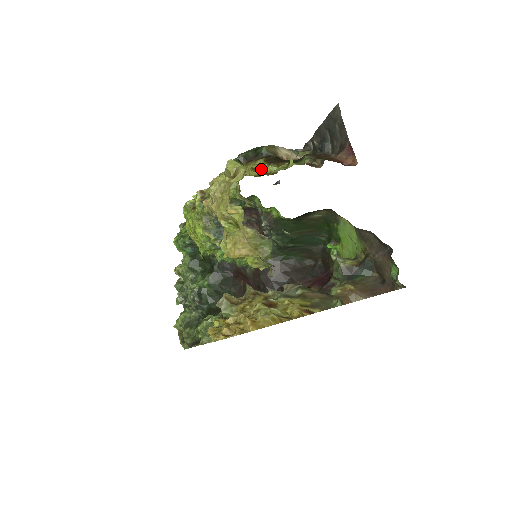
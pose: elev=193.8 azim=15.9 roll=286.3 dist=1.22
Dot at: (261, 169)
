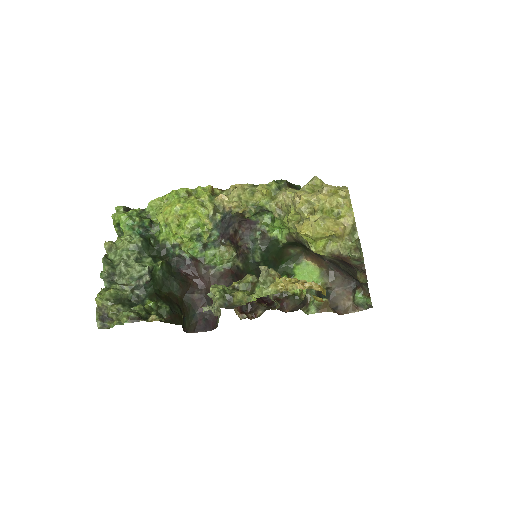
Dot at: occluded
